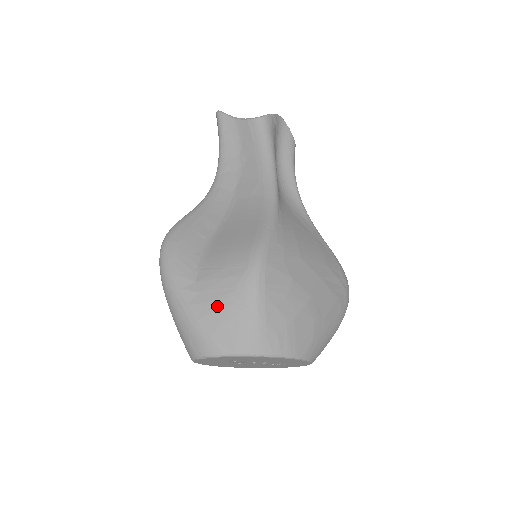
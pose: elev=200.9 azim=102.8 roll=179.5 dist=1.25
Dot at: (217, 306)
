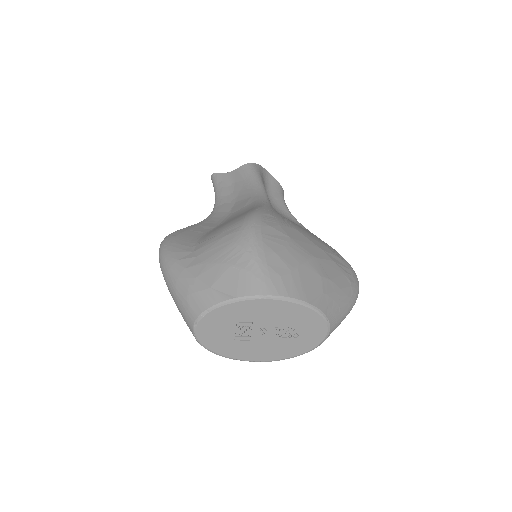
Dot at: (215, 259)
